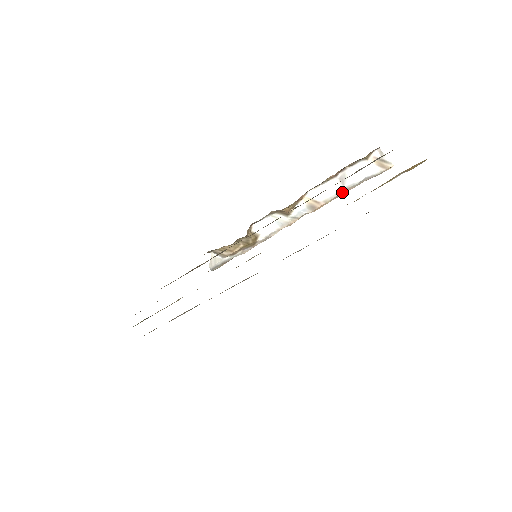
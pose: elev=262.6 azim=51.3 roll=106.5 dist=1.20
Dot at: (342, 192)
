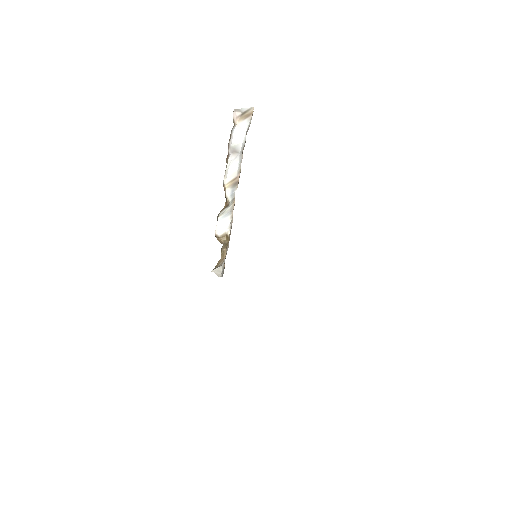
Dot at: (242, 156)
